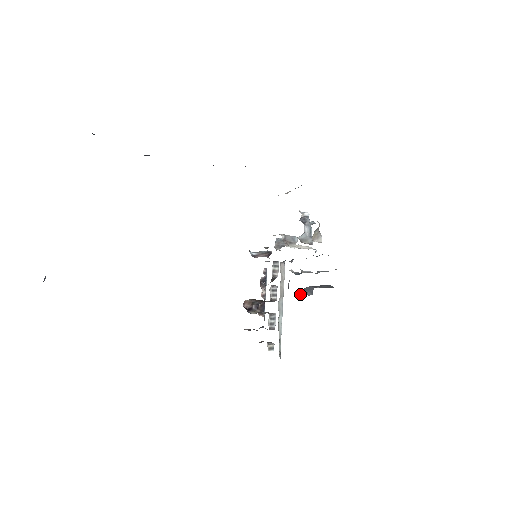
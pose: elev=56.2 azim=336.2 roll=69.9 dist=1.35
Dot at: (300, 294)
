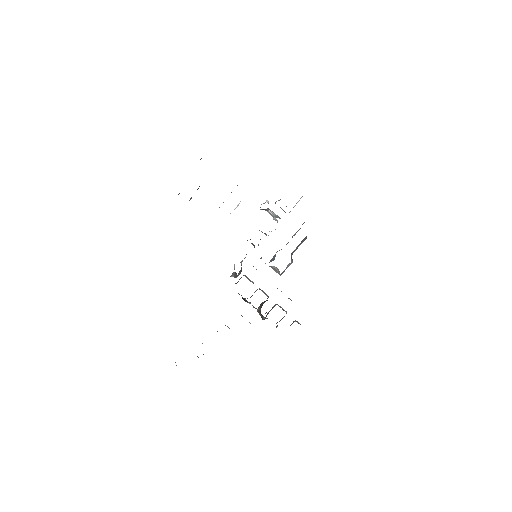
Dot at: (284, 271)
